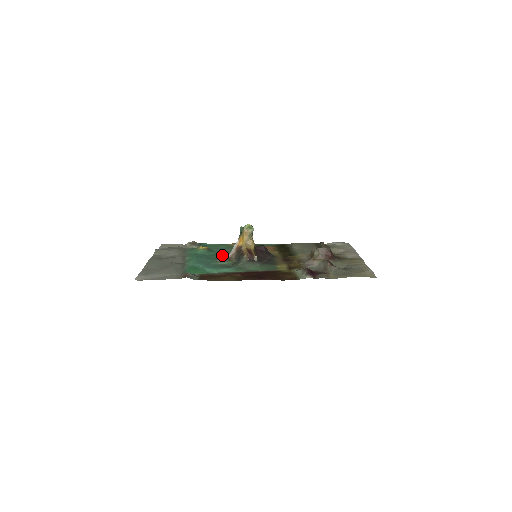
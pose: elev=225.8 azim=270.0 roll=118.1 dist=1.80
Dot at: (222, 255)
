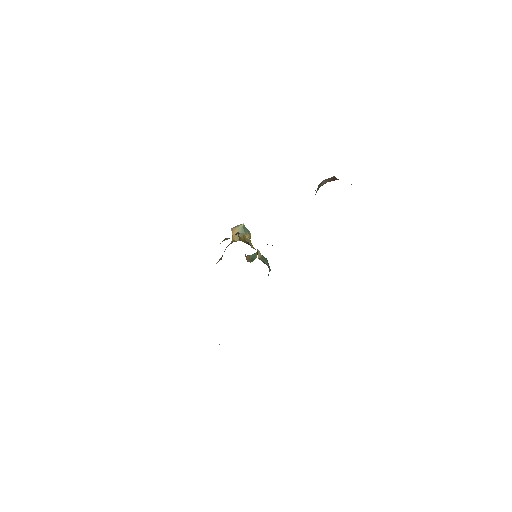
Dot at: occluded
